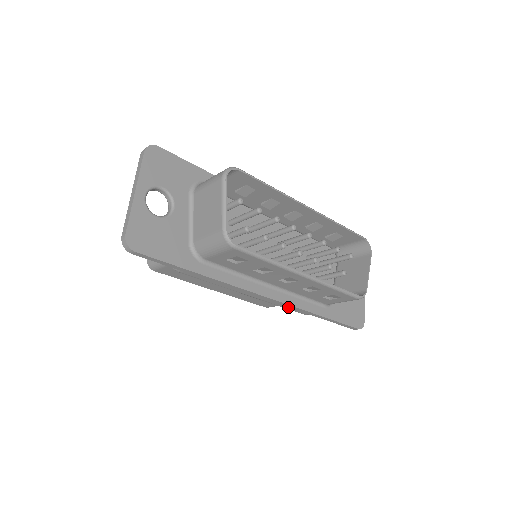
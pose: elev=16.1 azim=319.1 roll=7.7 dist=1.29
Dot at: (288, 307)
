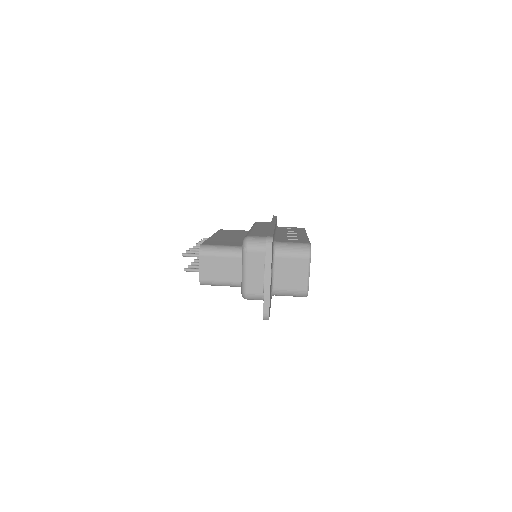
Dot at: occluded
